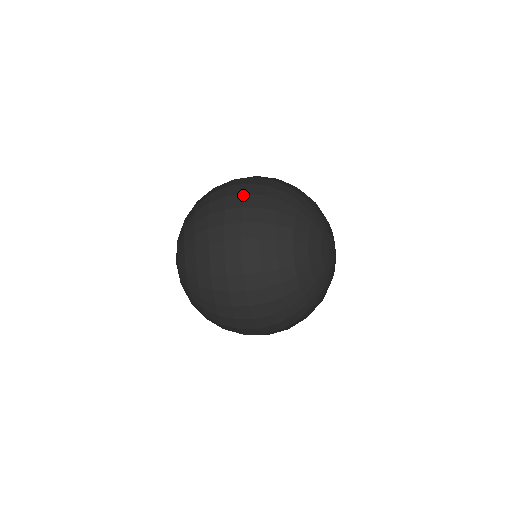
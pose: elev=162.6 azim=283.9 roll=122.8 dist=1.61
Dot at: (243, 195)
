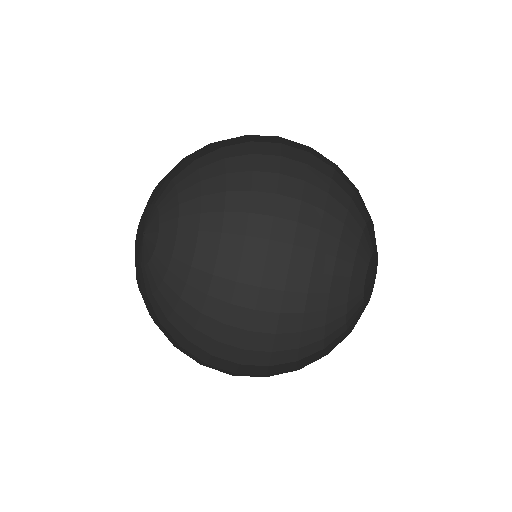
Dot at: (277, 175)
